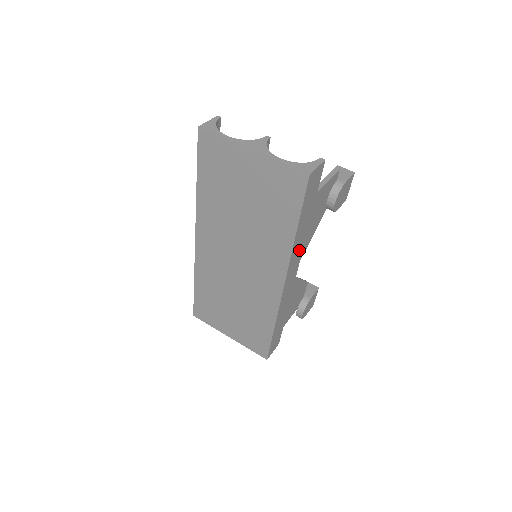
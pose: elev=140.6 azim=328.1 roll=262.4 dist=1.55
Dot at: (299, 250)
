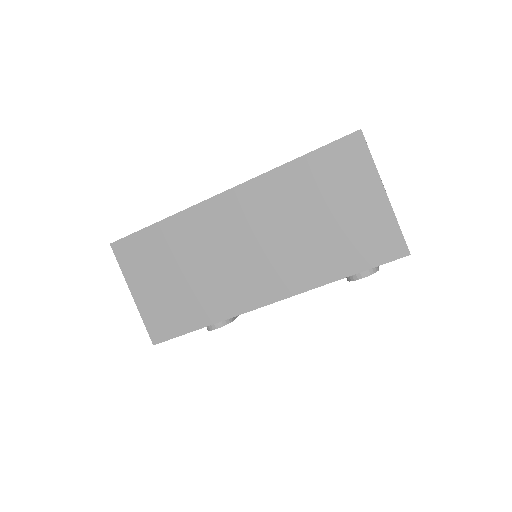
Dot at: occluded
